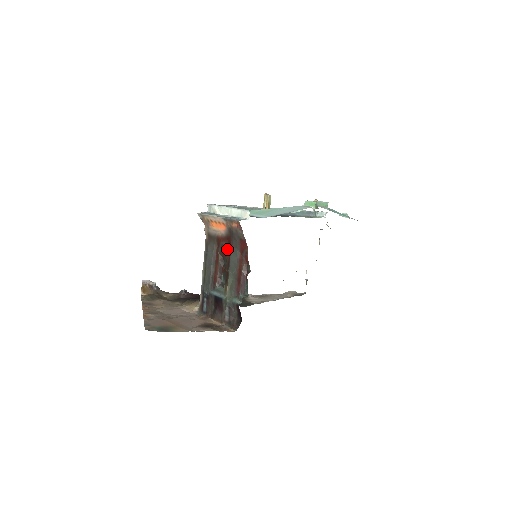
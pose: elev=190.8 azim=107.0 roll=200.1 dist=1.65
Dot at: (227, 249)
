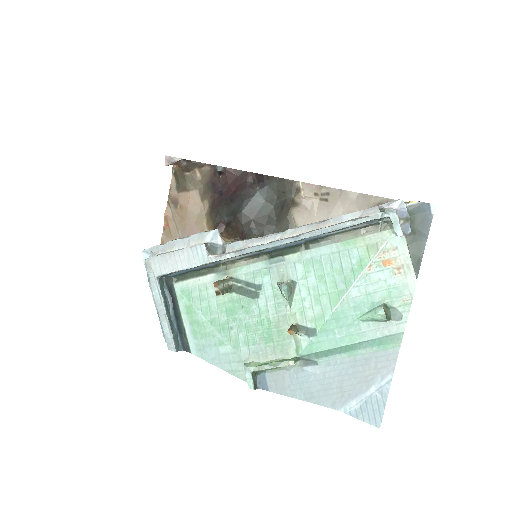
Dot at: occluded
